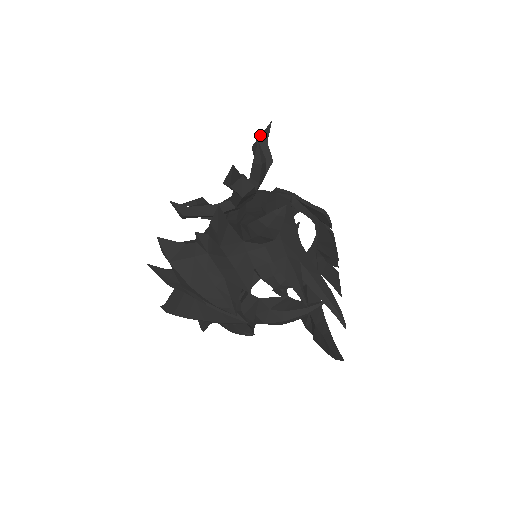
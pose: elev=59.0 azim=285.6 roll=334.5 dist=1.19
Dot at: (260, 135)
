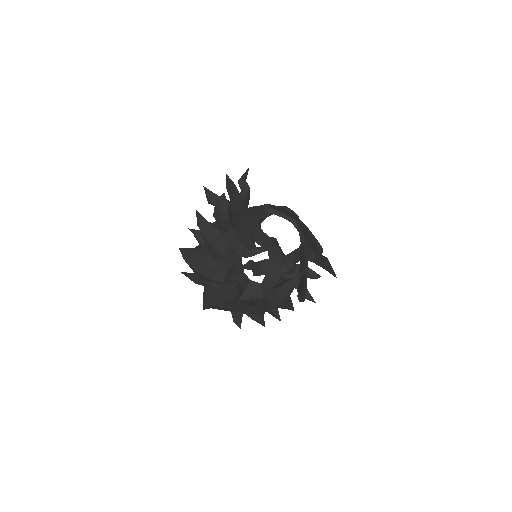
Dot at: occluded
